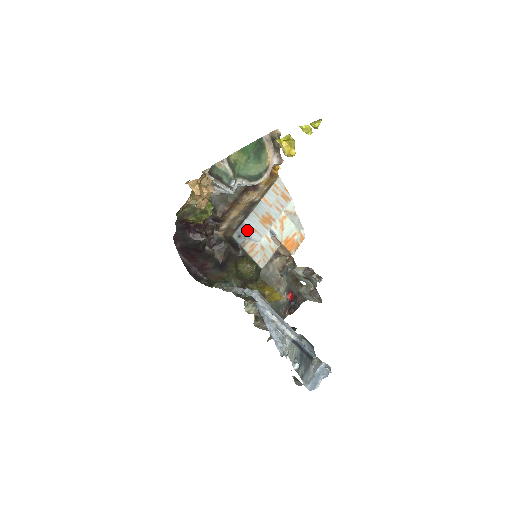
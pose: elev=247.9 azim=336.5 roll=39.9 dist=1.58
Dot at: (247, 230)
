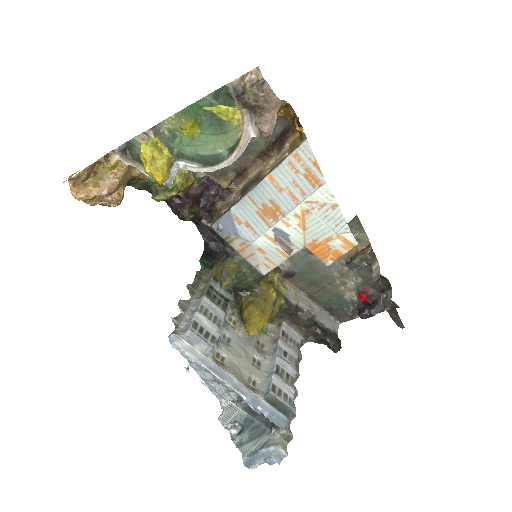
Dot at: (234, 222)
